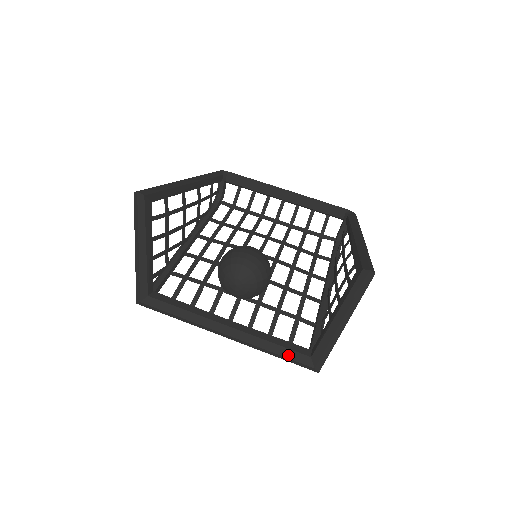
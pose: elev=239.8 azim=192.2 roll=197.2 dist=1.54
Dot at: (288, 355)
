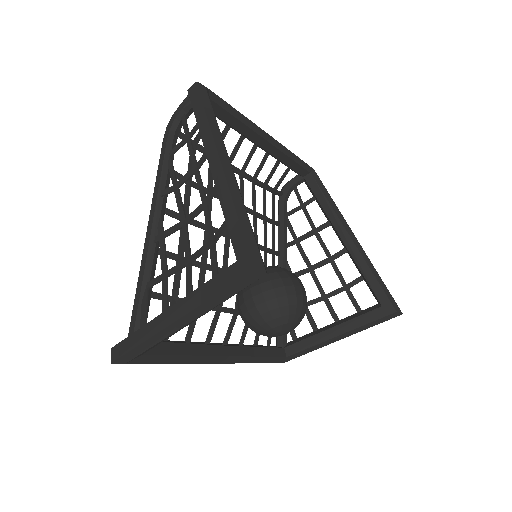
Dot at: (270, 361)
